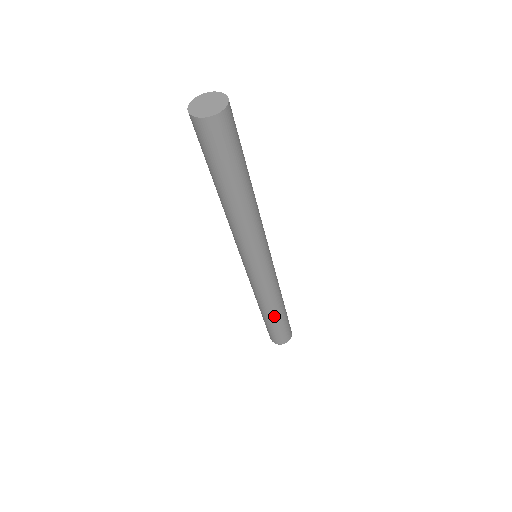
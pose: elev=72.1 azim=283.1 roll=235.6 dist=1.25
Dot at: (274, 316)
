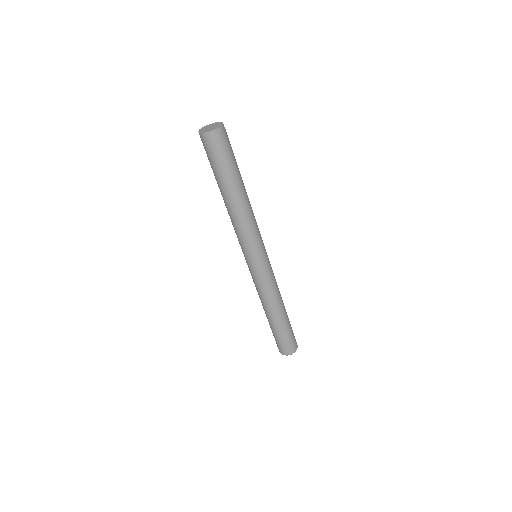
Dot at: (281, 316)
